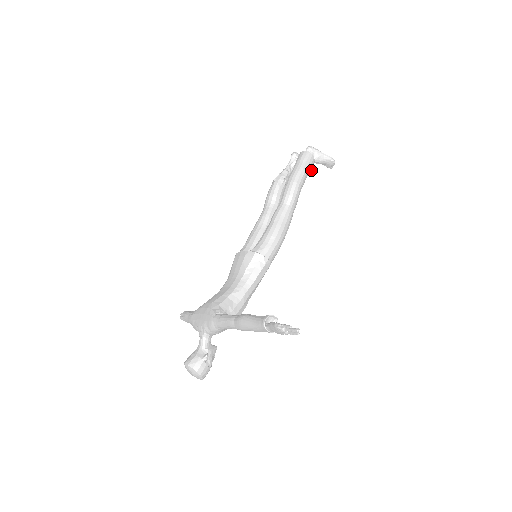
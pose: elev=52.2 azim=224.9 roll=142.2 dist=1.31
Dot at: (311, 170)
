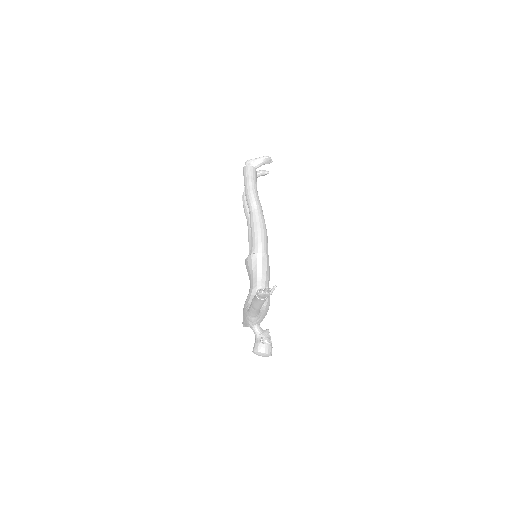
Dot at: (264, 172)
